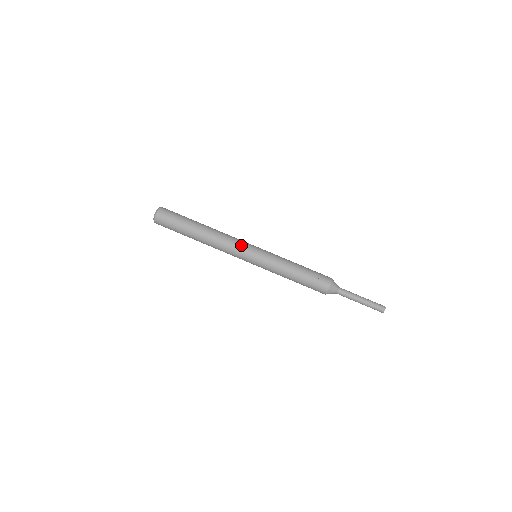
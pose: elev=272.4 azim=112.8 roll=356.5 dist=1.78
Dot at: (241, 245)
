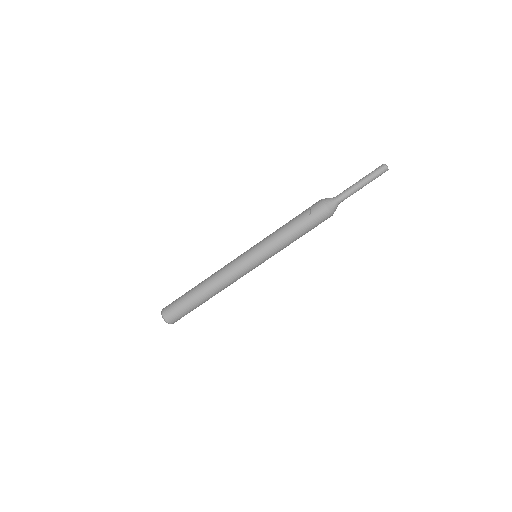
Dot at: (235, 261)
